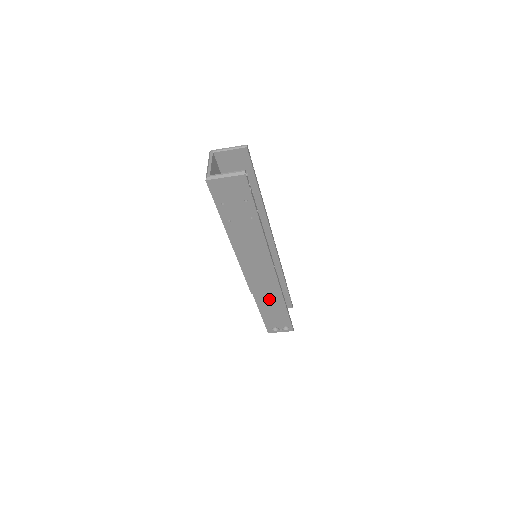
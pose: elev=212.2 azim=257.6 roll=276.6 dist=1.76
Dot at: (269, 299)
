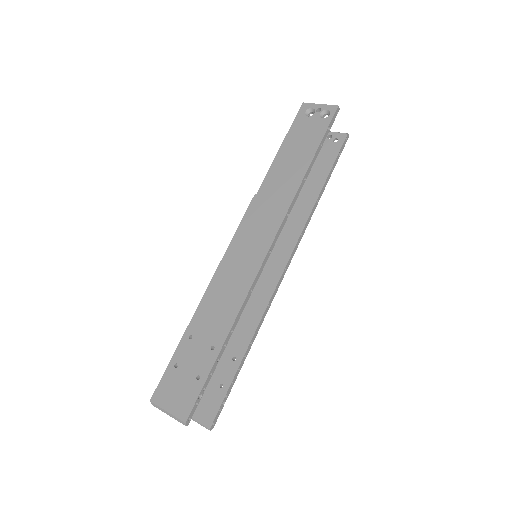
Dot at: (296, 208)
